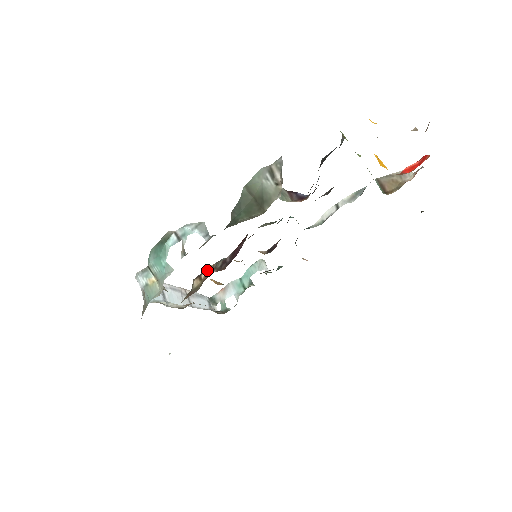
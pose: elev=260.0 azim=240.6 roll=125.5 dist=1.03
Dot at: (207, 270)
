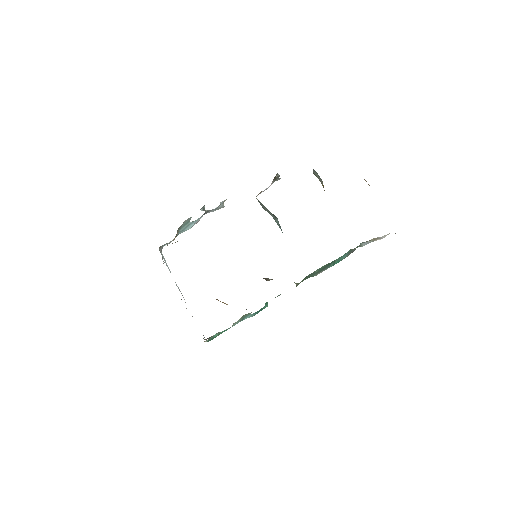
Dot at: occluded
